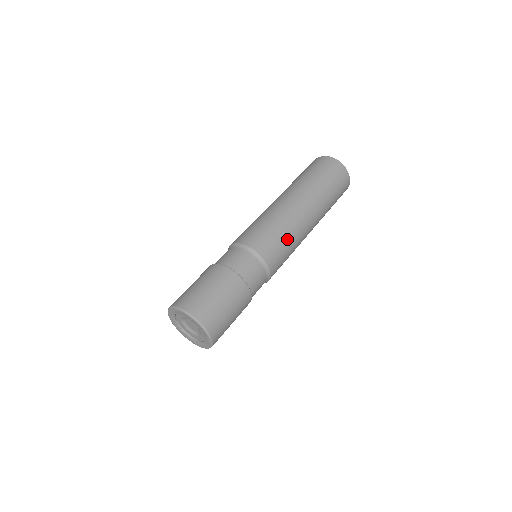
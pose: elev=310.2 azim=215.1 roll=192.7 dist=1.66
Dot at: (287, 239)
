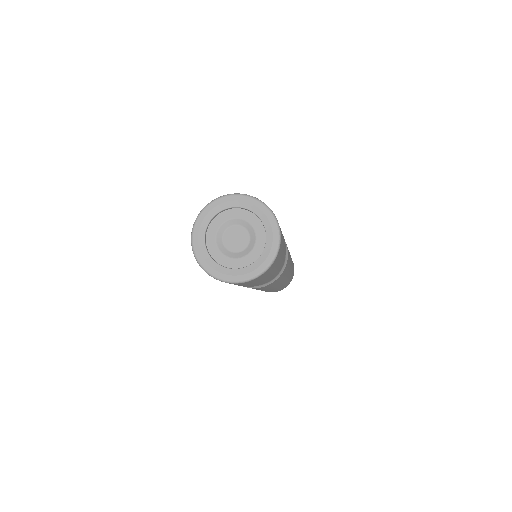
Dot at: occluded
